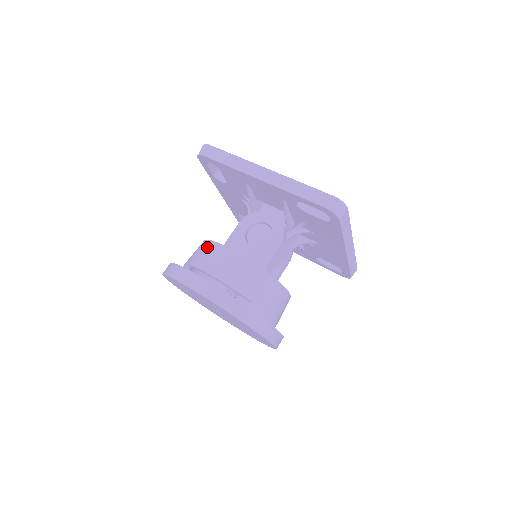
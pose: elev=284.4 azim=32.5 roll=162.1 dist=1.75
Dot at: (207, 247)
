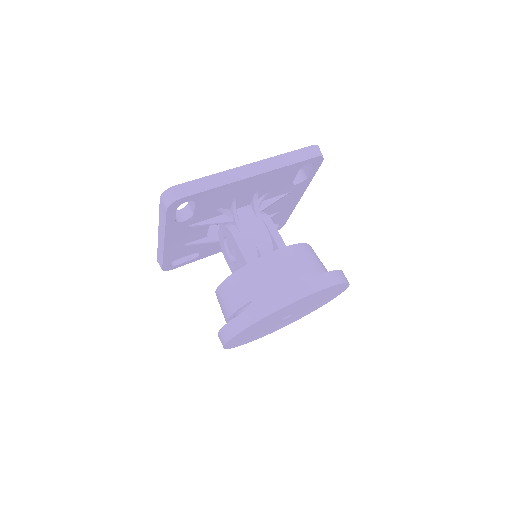
Dot at: occluded
